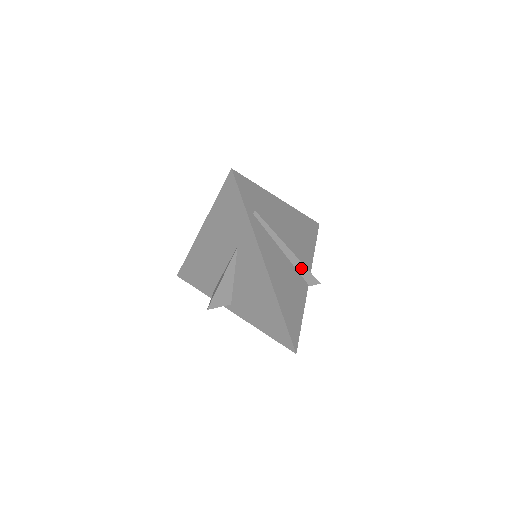
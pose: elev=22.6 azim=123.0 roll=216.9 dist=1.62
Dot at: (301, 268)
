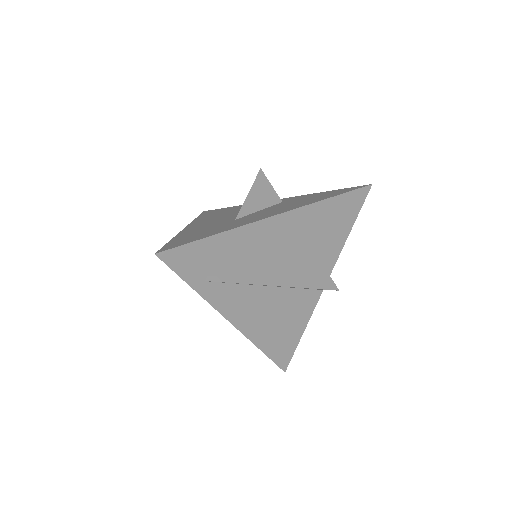
Dot at: (304, 288)
